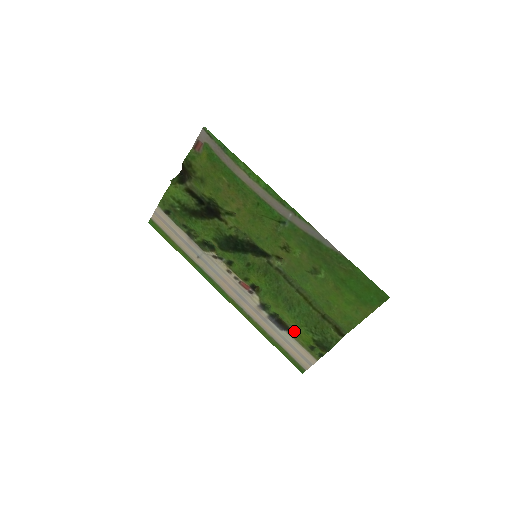
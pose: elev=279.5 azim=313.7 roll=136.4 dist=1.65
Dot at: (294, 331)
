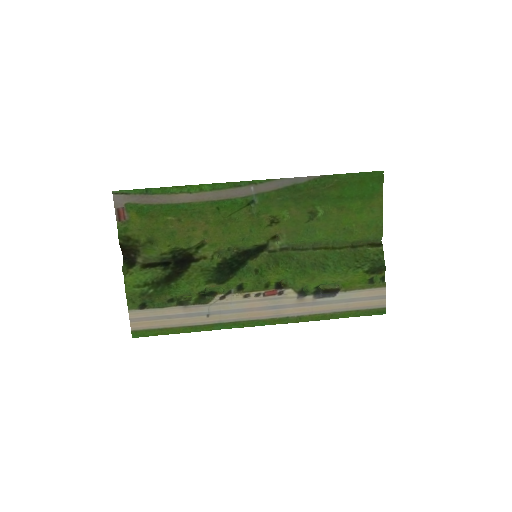
Dot at: (345, 284)
